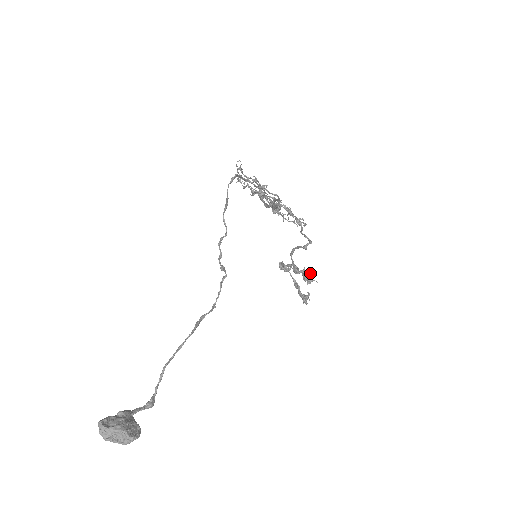
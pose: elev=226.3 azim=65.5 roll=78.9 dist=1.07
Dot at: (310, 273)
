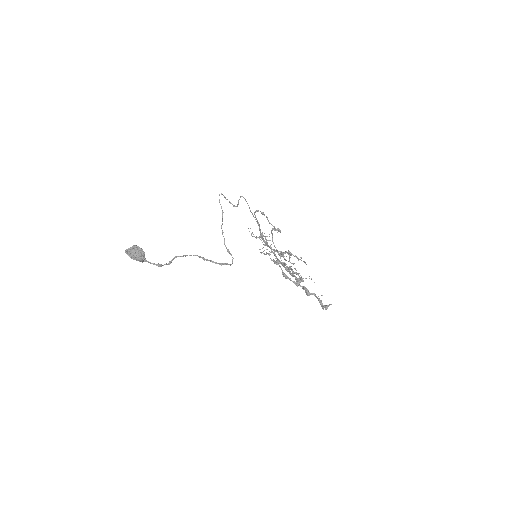
Dot at: (321, 295)
